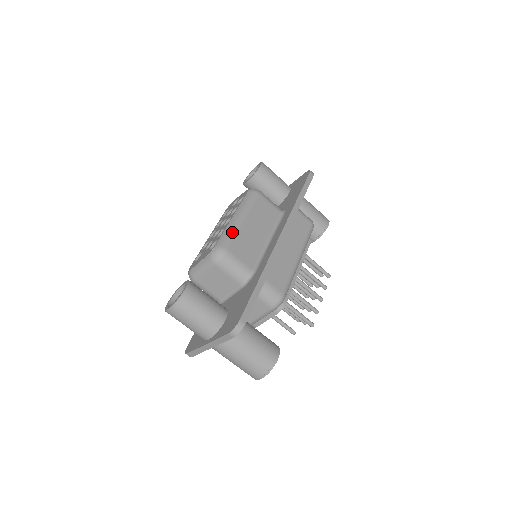
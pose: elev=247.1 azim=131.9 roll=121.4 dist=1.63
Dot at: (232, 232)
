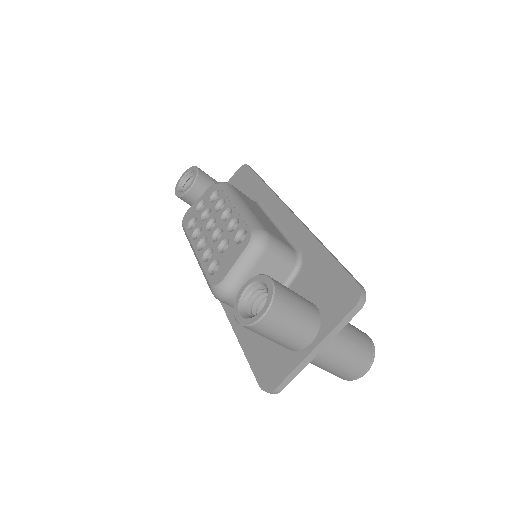
Dot at: (251, 216)
